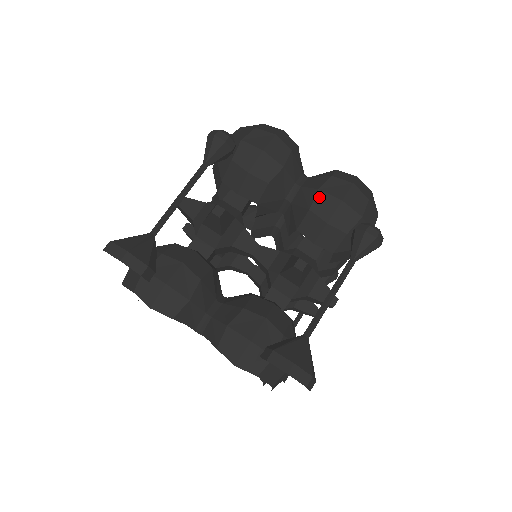
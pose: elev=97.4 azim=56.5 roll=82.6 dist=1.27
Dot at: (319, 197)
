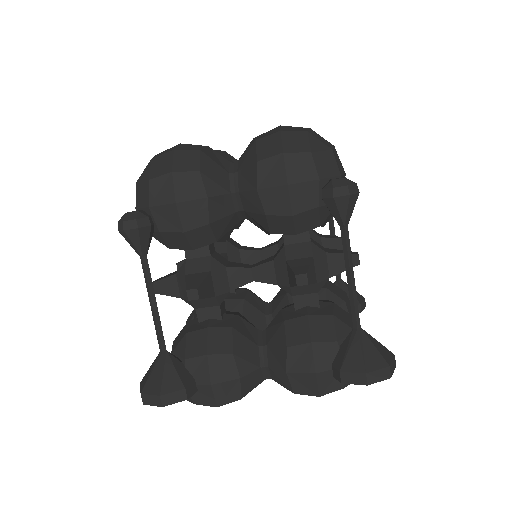
Dot at: (264, 197)
